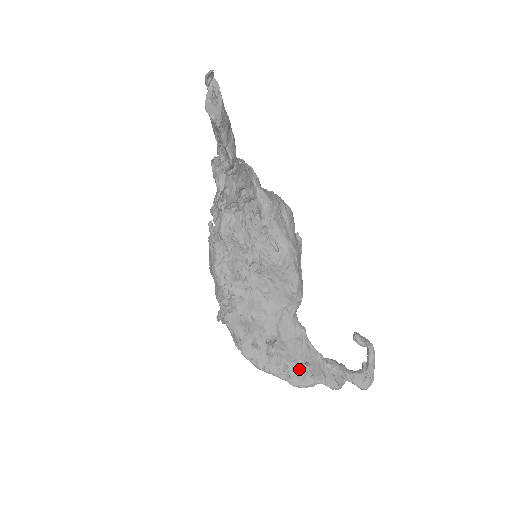
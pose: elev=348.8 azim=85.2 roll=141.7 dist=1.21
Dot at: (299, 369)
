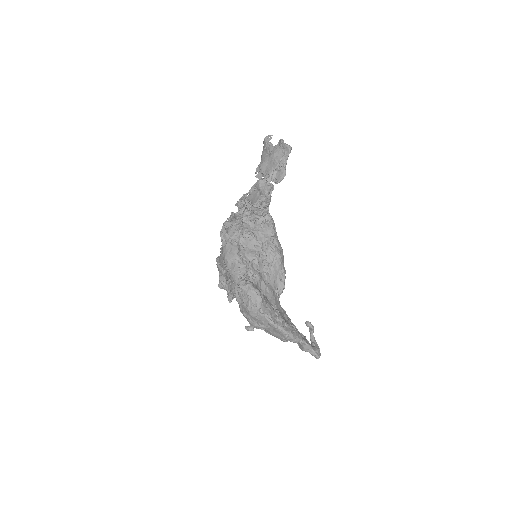
Dot at: (293, 328)
